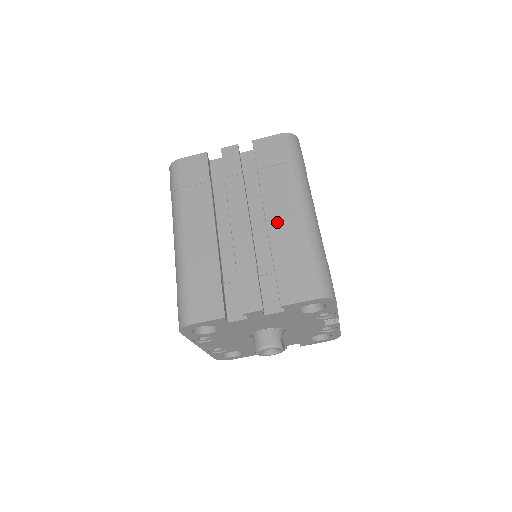
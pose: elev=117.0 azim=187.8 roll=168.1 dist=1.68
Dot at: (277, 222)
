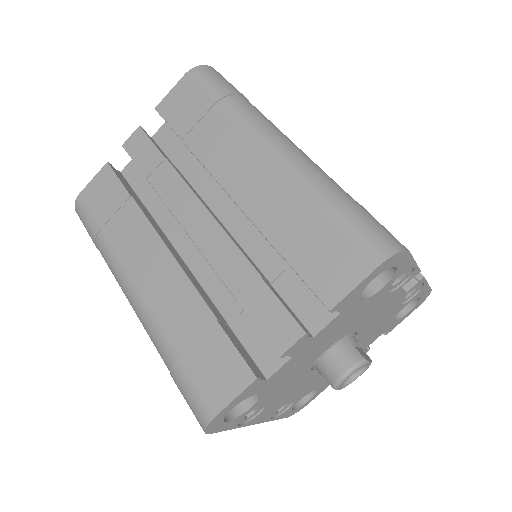
Dot at: (249, 191)
